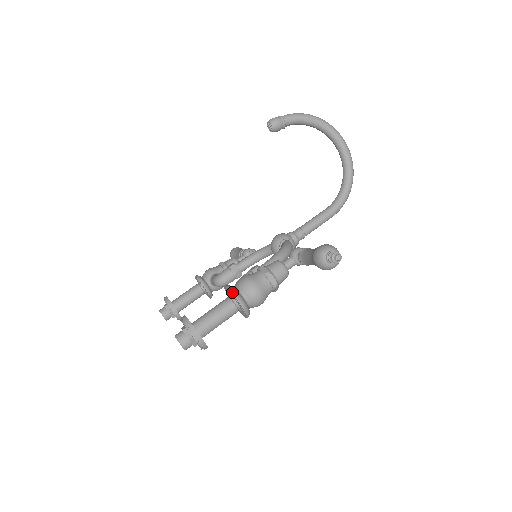
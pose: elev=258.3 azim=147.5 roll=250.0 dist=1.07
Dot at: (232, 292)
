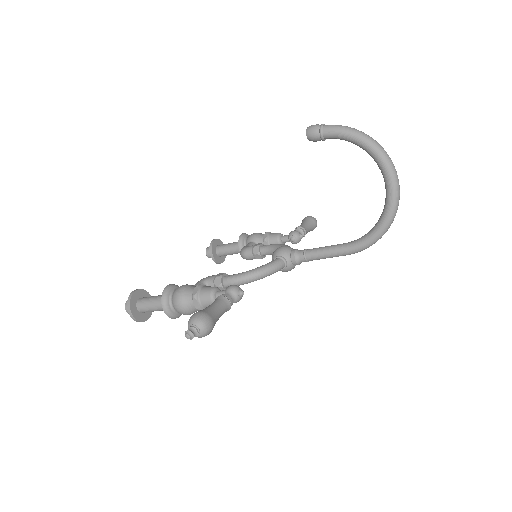
Dot at: (162, 296)
